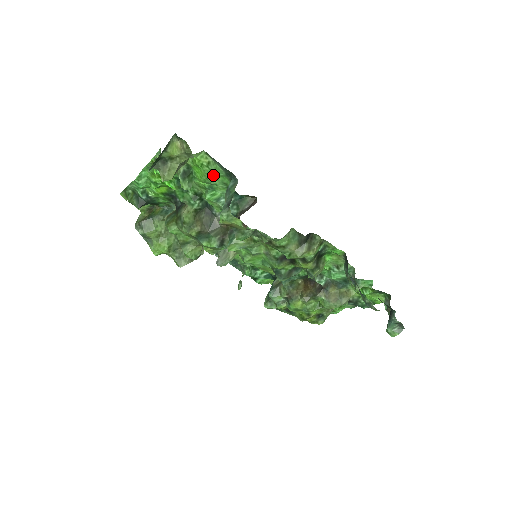
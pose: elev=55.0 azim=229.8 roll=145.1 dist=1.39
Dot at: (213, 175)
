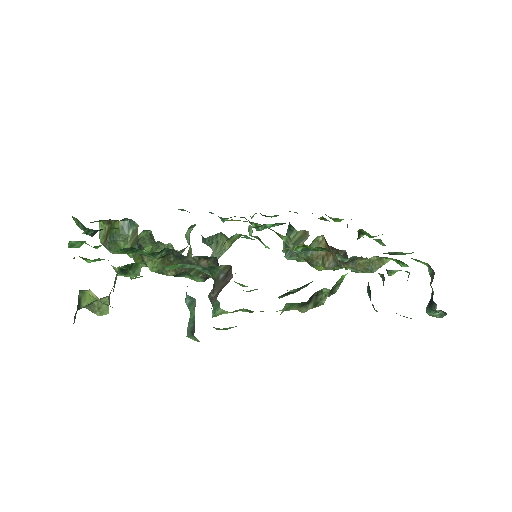
Dot at: occluded
